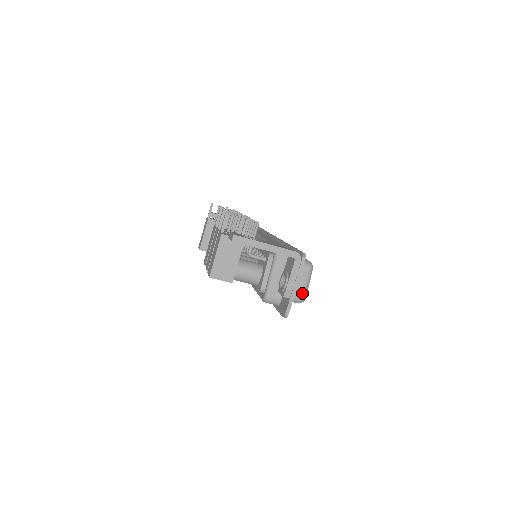
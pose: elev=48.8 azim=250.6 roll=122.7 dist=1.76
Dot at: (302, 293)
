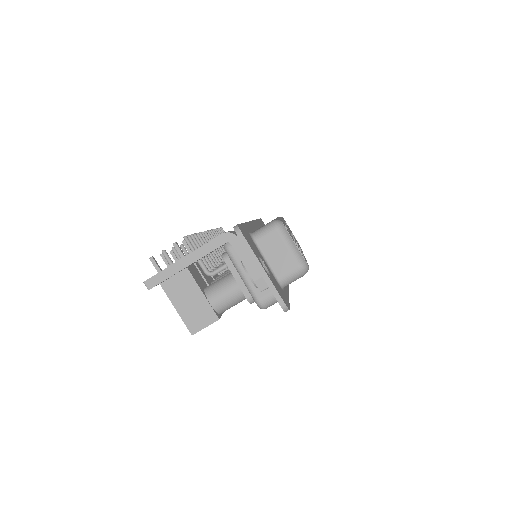
Dot at: (295, 261)
